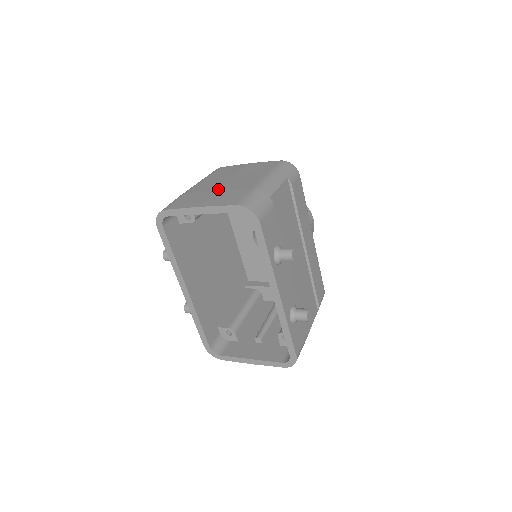
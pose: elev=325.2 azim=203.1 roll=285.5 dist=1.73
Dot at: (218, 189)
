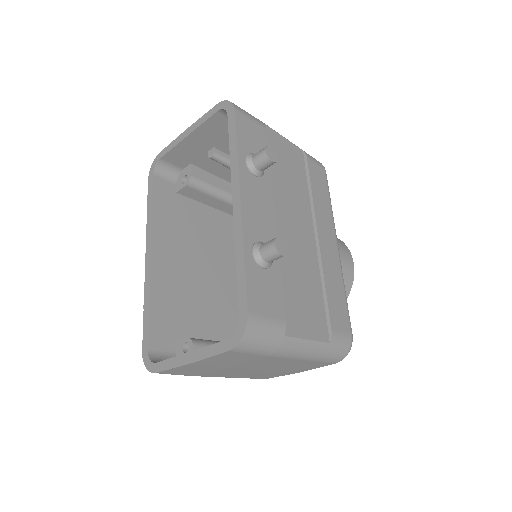
Dot at: occluded
